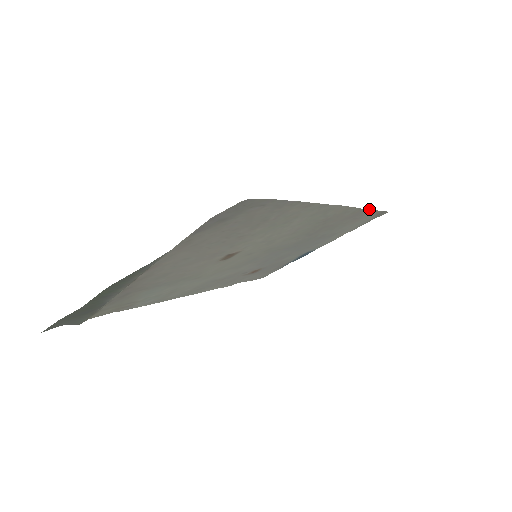
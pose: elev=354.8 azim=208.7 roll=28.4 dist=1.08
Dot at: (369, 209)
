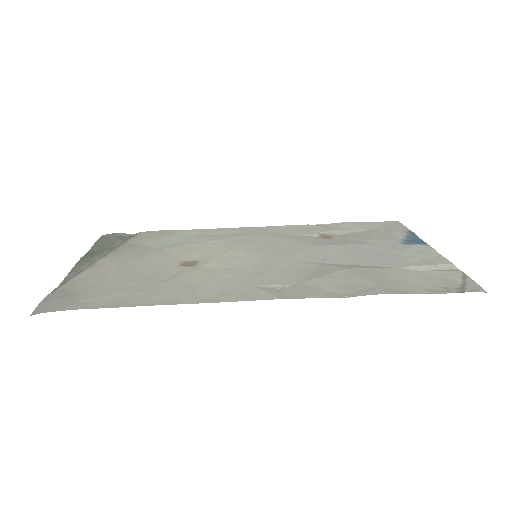
Dot at: (390, 291)
